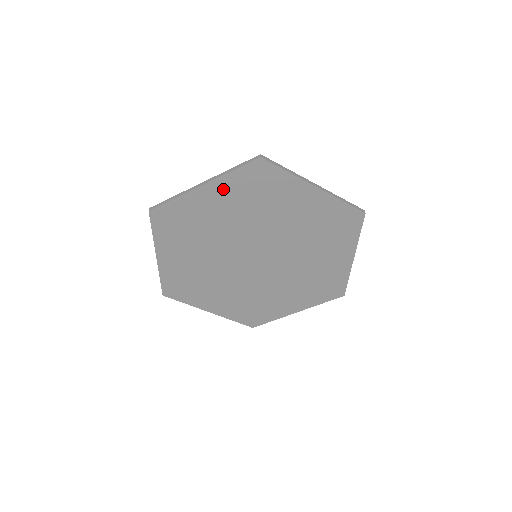
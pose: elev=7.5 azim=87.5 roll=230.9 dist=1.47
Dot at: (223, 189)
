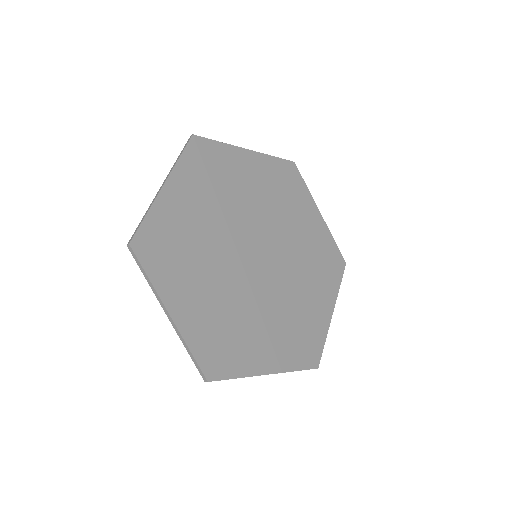
Dot at: (261, 165)
